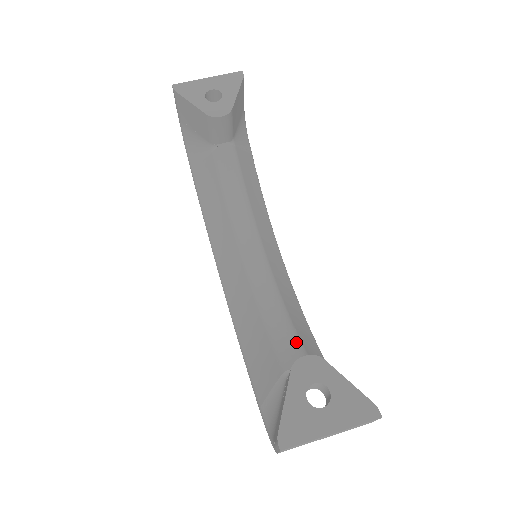
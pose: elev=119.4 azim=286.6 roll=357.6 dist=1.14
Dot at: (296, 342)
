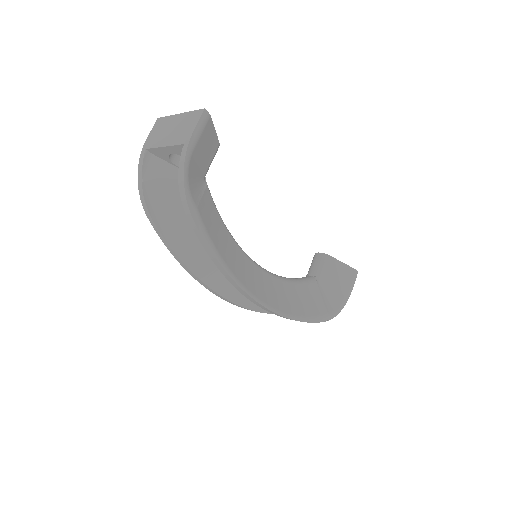
Dot at: occluded
